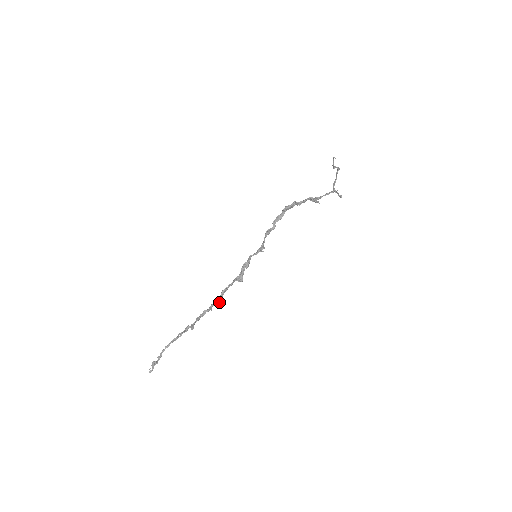
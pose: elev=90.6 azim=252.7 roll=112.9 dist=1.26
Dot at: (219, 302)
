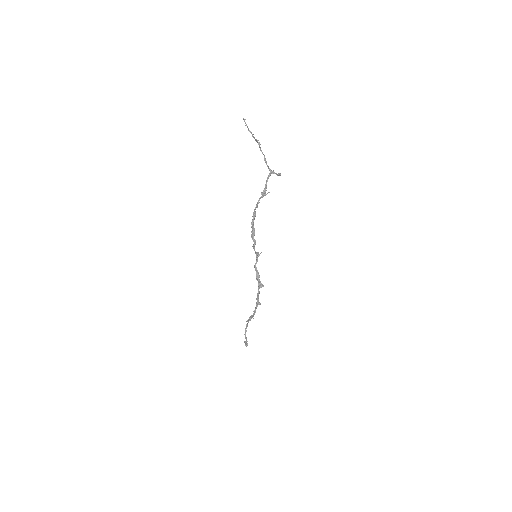
Dot at: occluded
